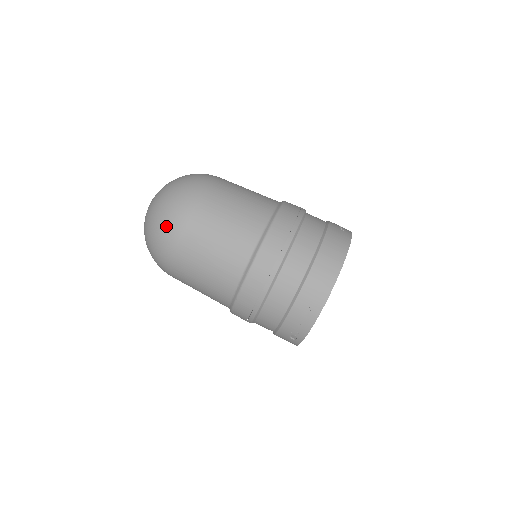
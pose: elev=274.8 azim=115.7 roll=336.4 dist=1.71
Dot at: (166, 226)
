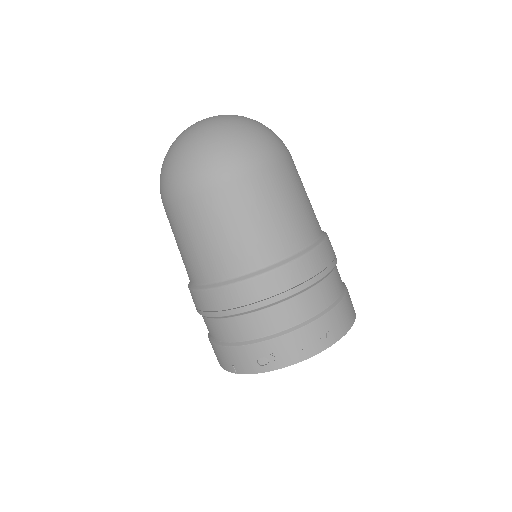
Dot at: (248, 148)
